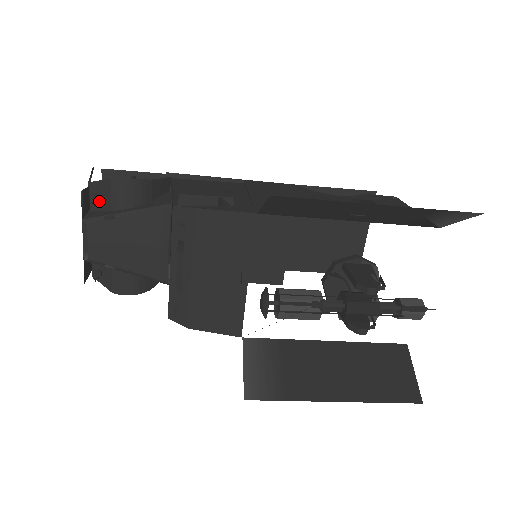
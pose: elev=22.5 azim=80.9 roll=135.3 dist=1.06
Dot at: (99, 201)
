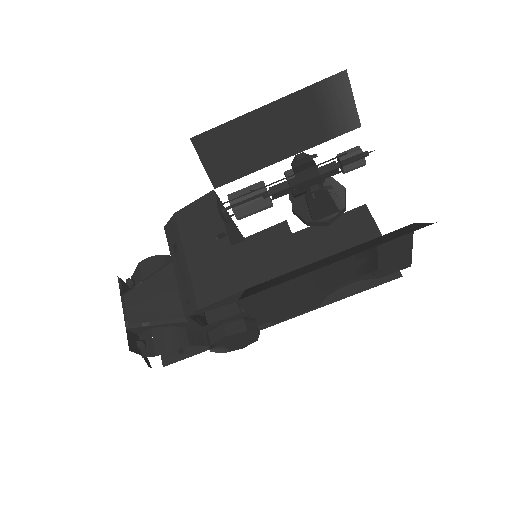
Dot at: occluded
